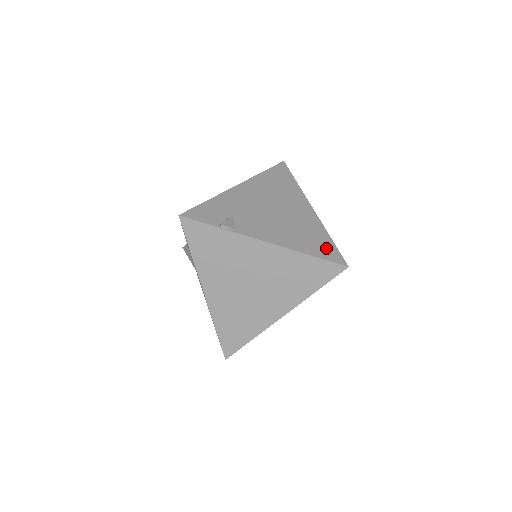
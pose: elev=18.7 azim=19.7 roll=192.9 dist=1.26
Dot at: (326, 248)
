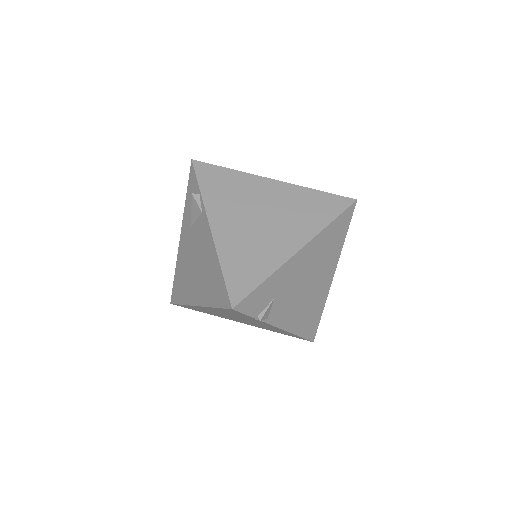
Dot at: (313, 326)
